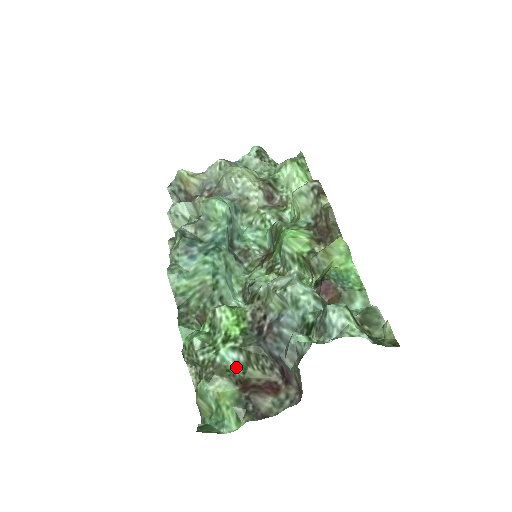
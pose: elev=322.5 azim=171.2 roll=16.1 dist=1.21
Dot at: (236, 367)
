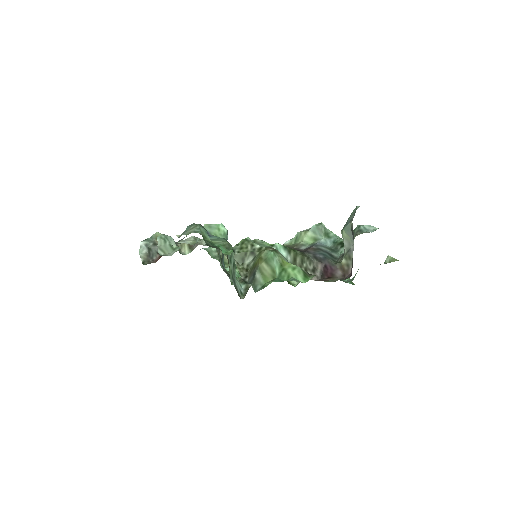
Dot at: occluded
